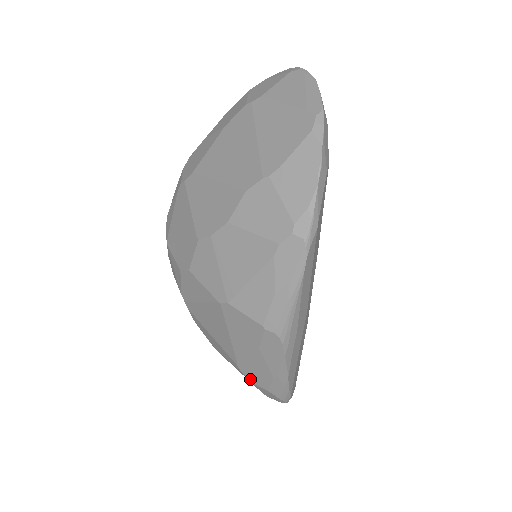
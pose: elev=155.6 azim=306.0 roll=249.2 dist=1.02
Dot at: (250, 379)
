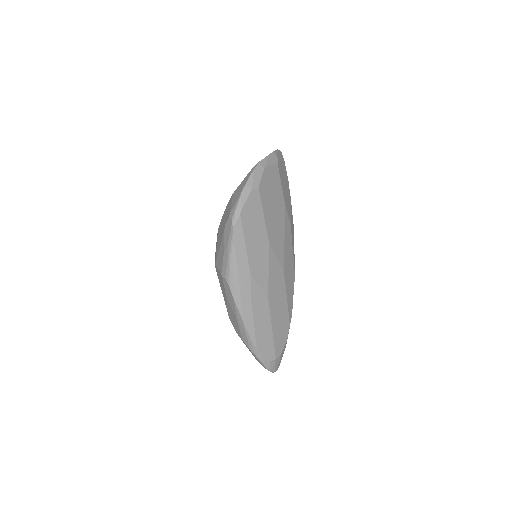
Dot at: (236, 330)
